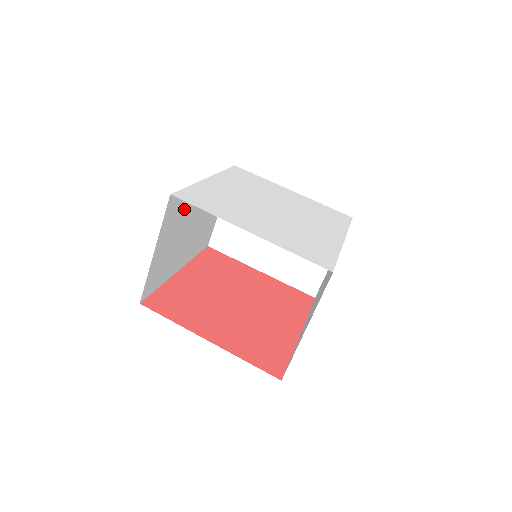
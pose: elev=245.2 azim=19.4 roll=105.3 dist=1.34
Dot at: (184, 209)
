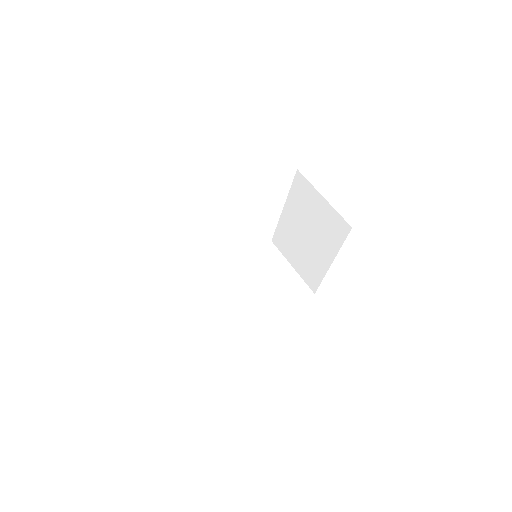
Dot at: (210, 282)
